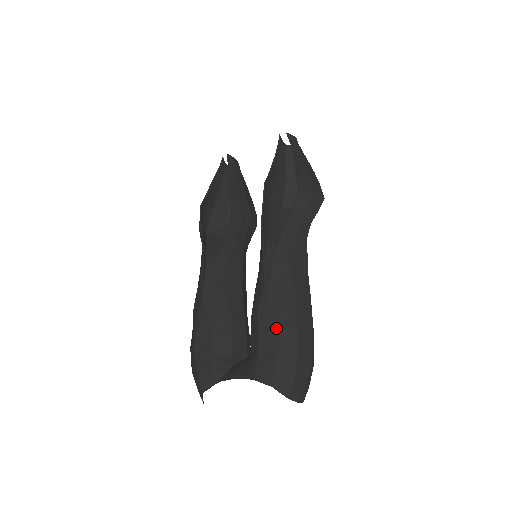
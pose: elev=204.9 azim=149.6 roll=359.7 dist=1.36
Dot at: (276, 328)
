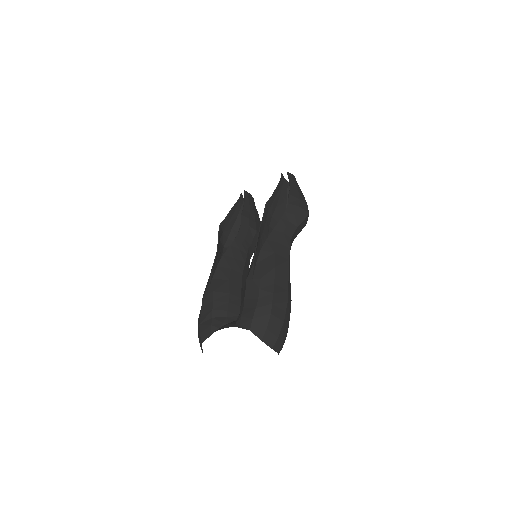
Dot at: (257, 291)
